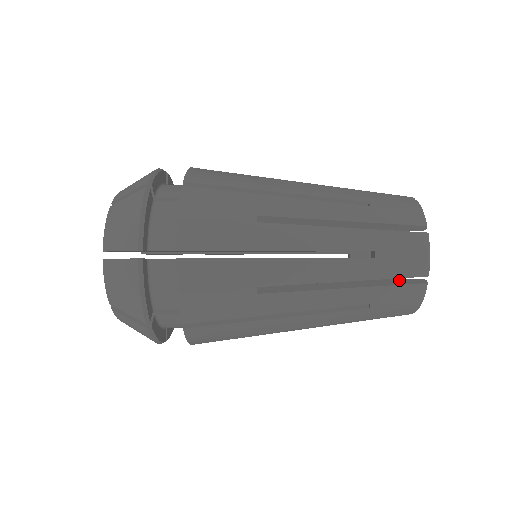
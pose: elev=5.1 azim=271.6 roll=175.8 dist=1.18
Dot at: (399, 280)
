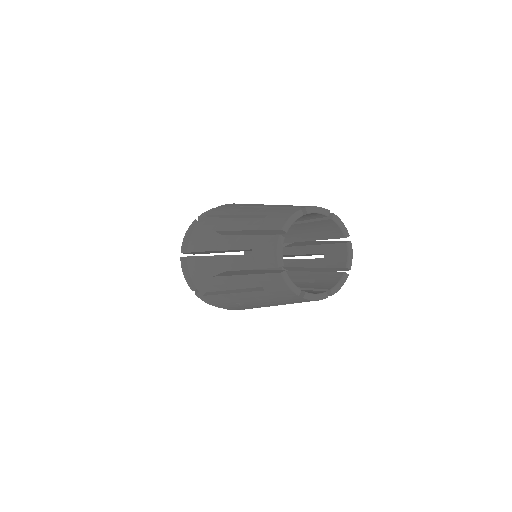
Dot at: occluded
